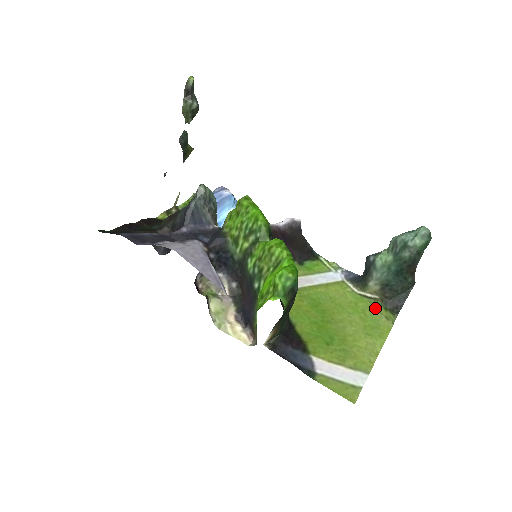
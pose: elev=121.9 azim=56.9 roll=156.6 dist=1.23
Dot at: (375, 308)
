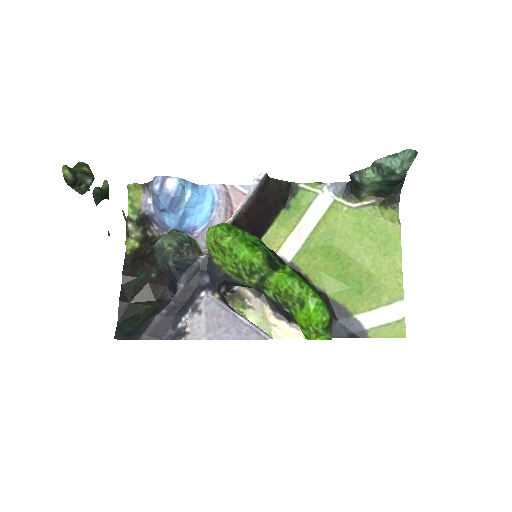
Dot at: (377, 216)
